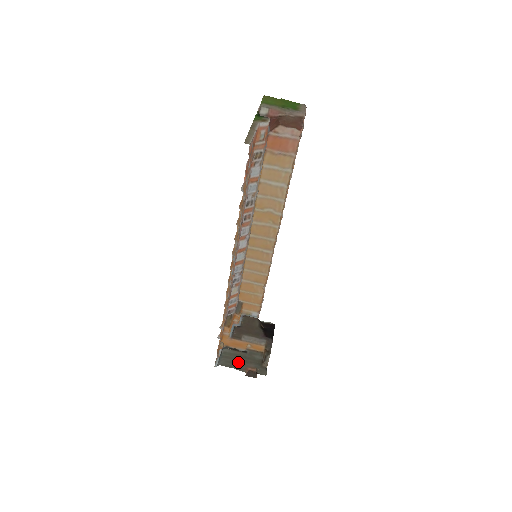
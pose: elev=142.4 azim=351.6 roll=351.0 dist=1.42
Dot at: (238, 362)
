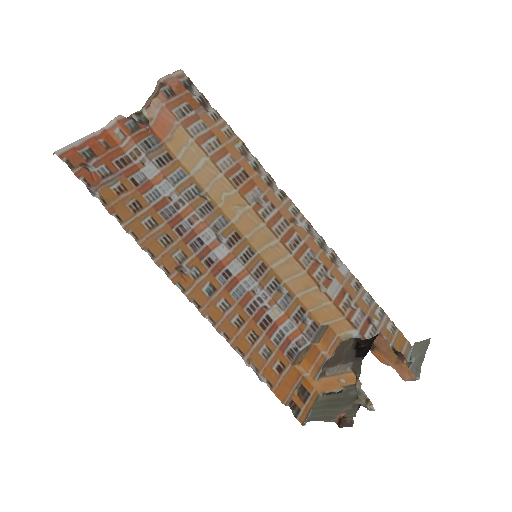
Dot at: (326, 410)
